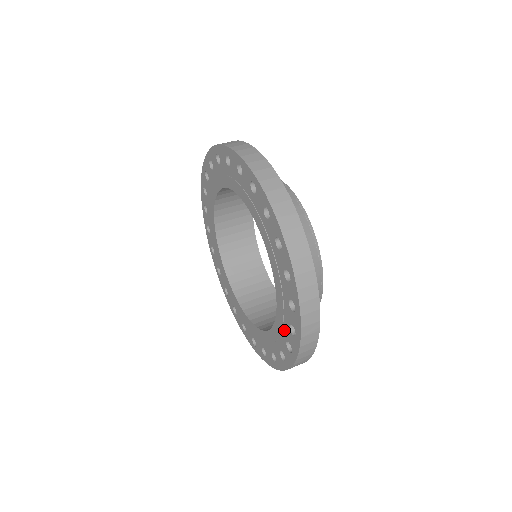
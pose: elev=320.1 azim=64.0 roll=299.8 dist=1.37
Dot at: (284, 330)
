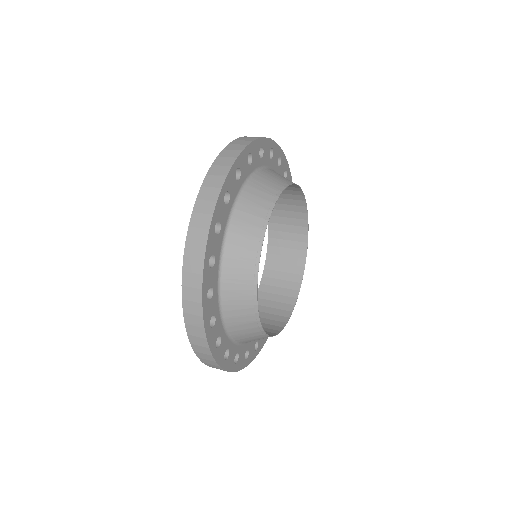
Dot at: occluded
